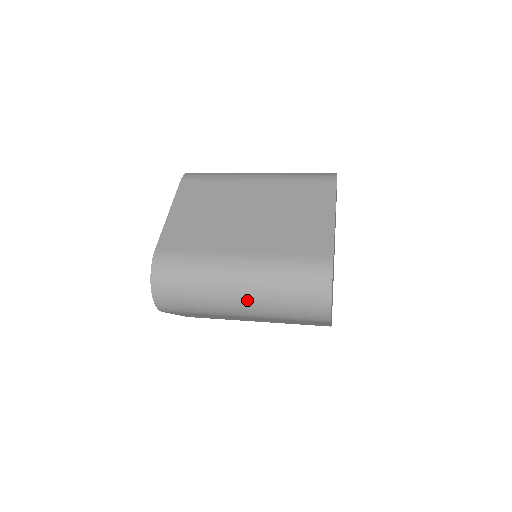
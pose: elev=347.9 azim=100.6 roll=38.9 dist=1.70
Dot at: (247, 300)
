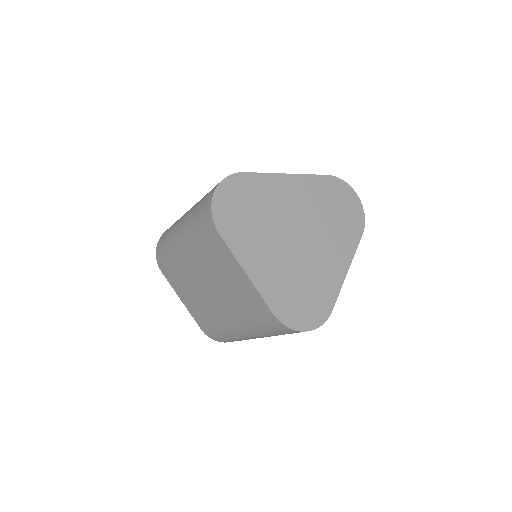
Dot at: (183, 223)
